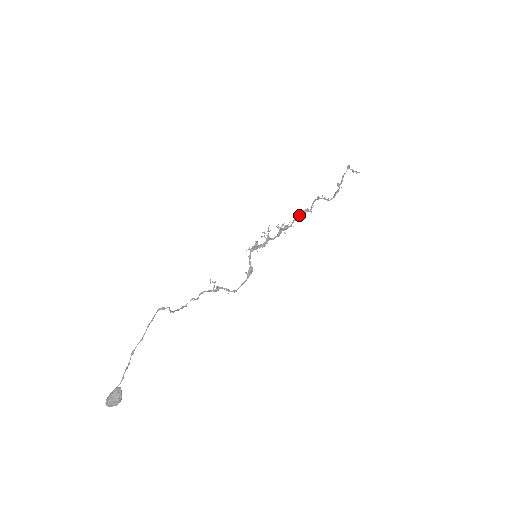
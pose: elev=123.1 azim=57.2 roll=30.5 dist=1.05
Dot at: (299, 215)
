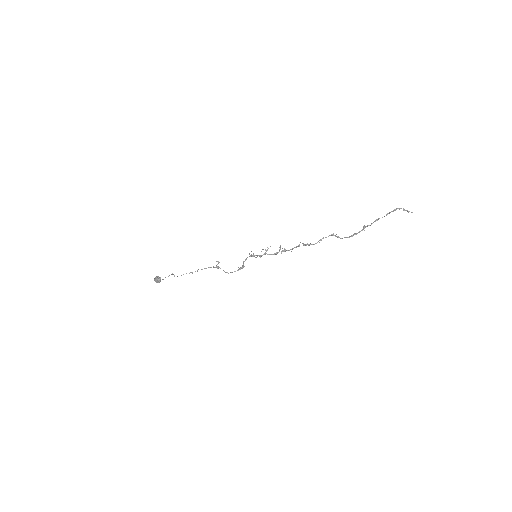
Dot at: occluded
